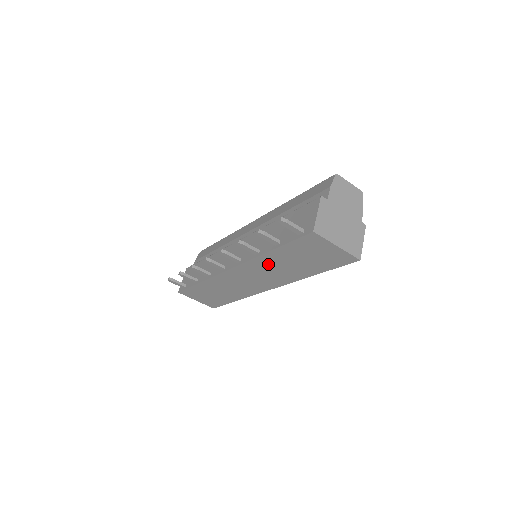
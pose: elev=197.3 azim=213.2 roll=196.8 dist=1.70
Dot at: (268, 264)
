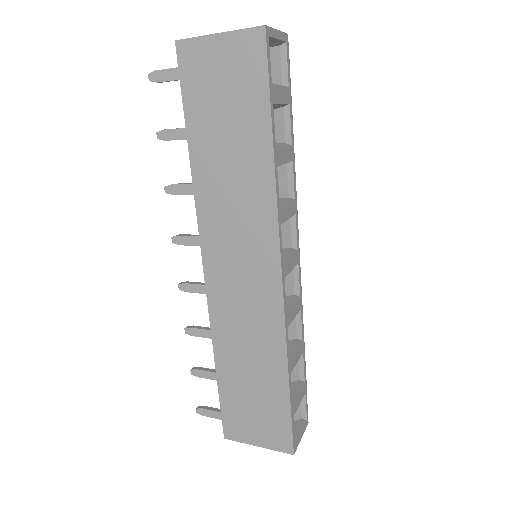
Dot at: (216, 193)
